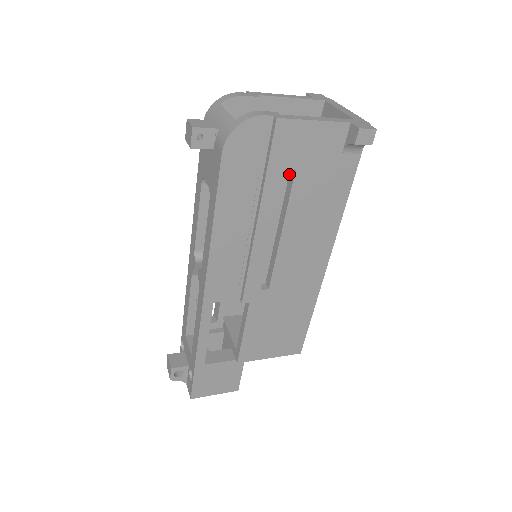
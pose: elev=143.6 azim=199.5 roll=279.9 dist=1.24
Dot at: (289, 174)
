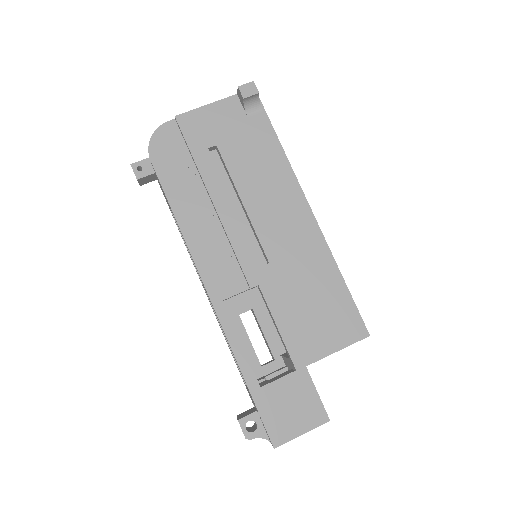
Dot at: occluded
